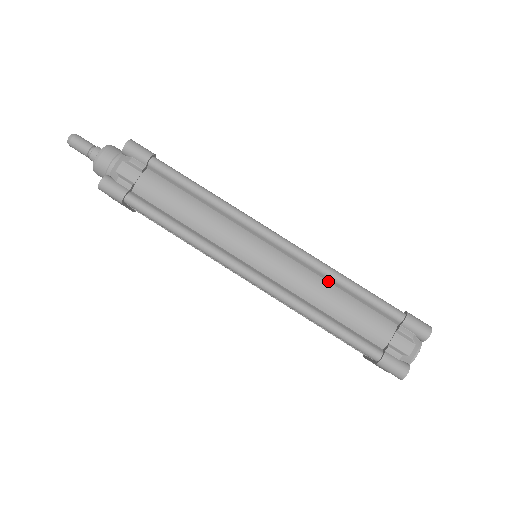
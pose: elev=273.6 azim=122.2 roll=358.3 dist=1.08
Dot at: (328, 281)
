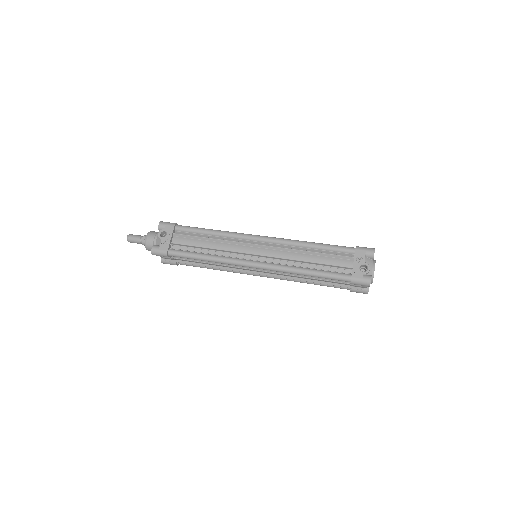
Dot at: occluded
